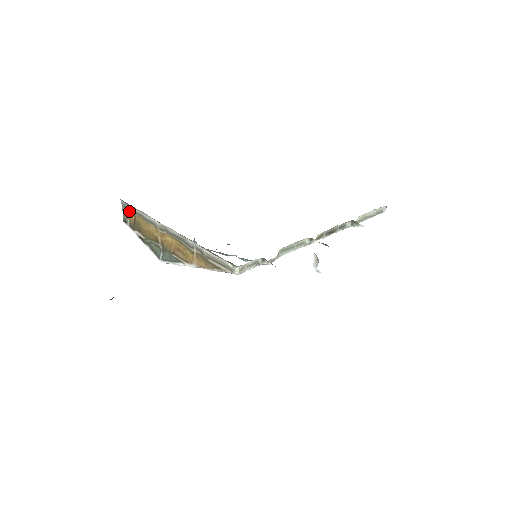
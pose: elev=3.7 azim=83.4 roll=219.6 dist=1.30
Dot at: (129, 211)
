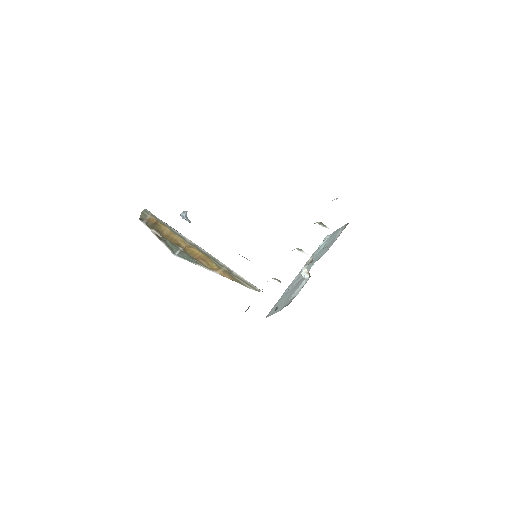
Dot at: (152, 217)
